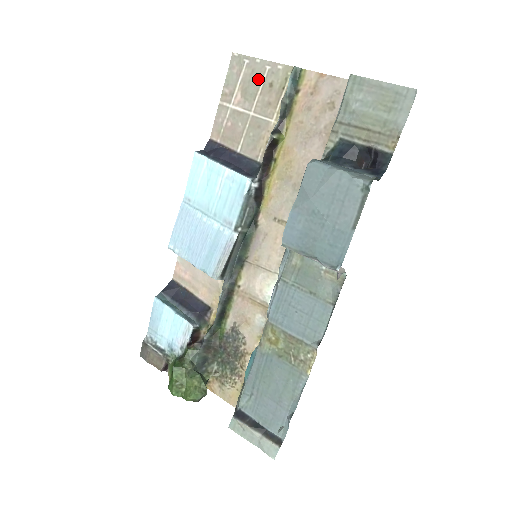
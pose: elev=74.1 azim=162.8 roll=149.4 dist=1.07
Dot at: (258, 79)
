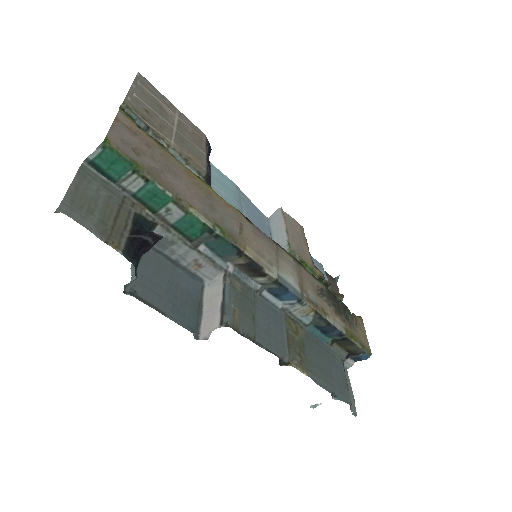
Dot at: (147, 102)
